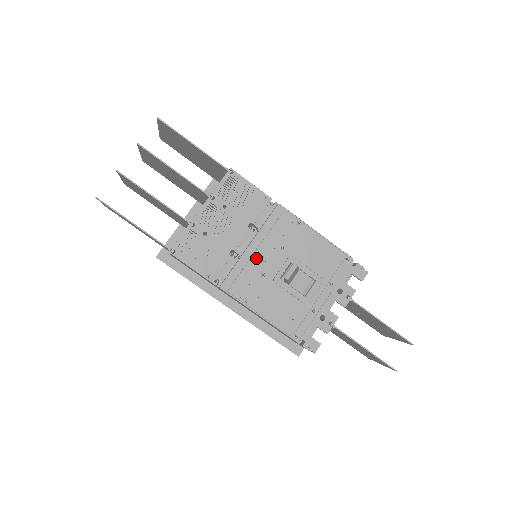
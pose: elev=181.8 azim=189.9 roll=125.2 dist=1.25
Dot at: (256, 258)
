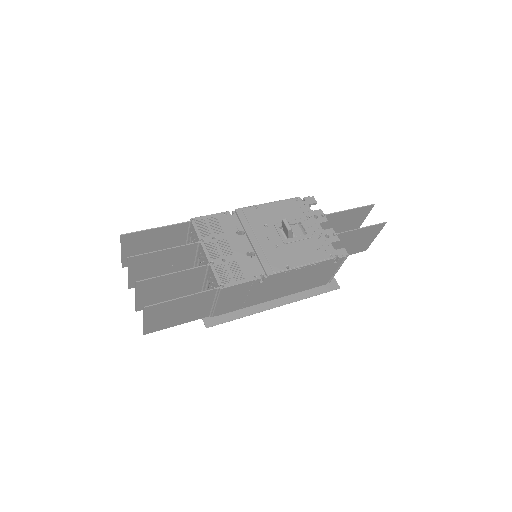
Dot at: (262, 243)
